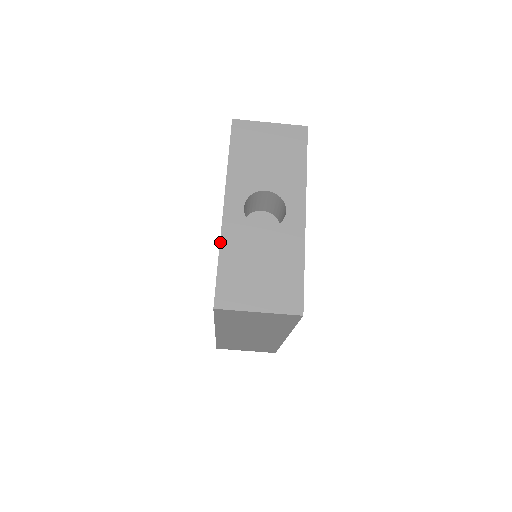
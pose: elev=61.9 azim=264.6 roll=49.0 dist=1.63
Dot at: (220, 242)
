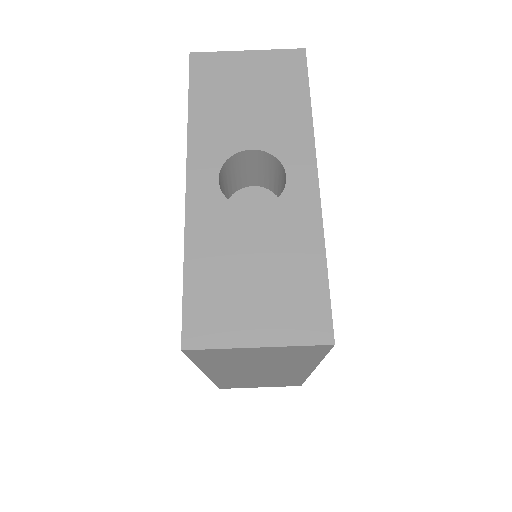
Dot at: (184, 238)
